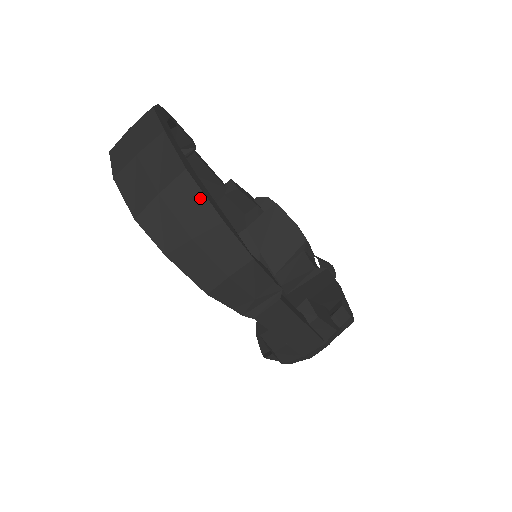
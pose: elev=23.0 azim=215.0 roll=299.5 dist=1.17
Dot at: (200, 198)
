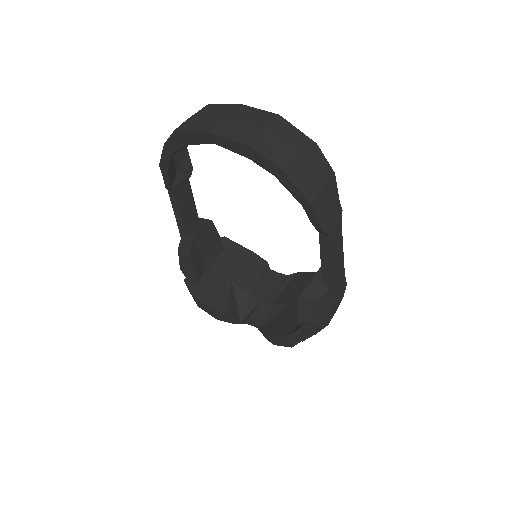
Dot at: (295, 131)
